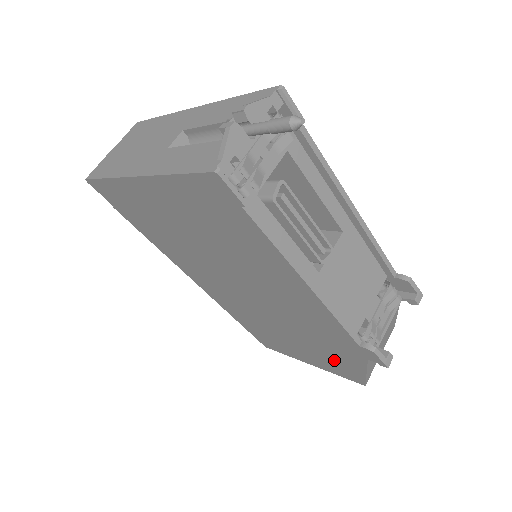
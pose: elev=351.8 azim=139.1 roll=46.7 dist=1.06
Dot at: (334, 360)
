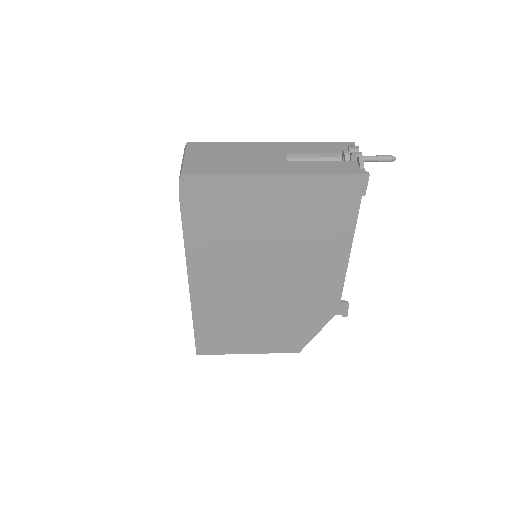
Dot at: (293, 332)
